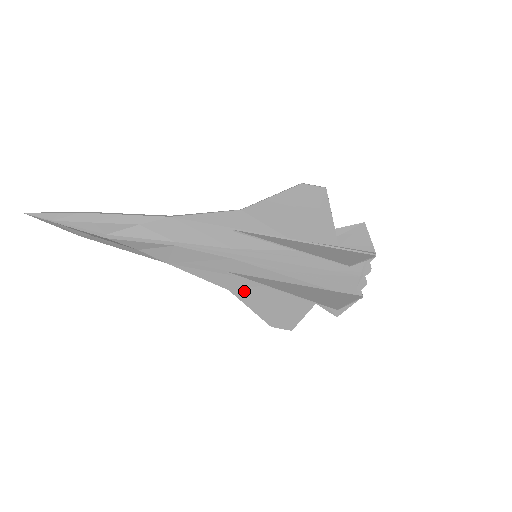
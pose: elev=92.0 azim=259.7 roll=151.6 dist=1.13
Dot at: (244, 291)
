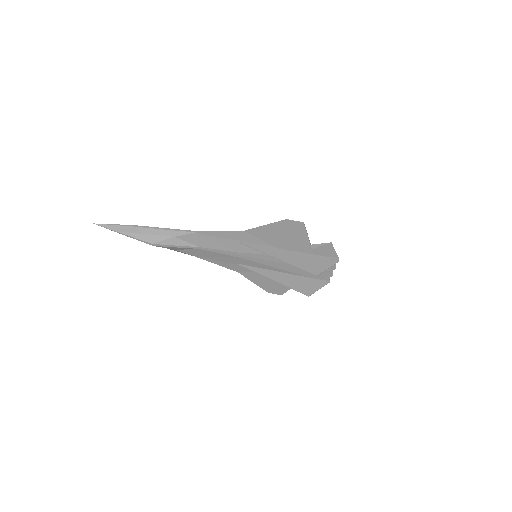
Dot at: (248, 273)
